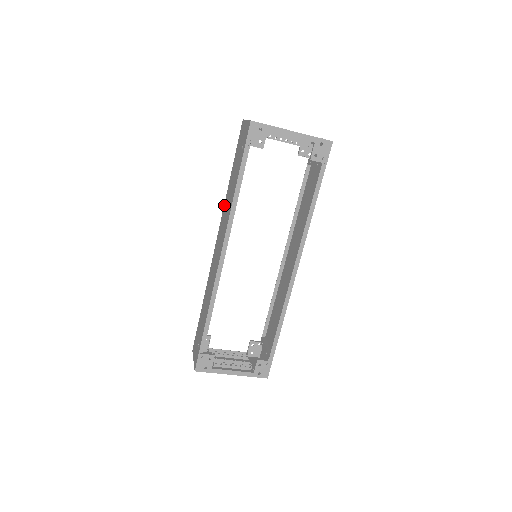
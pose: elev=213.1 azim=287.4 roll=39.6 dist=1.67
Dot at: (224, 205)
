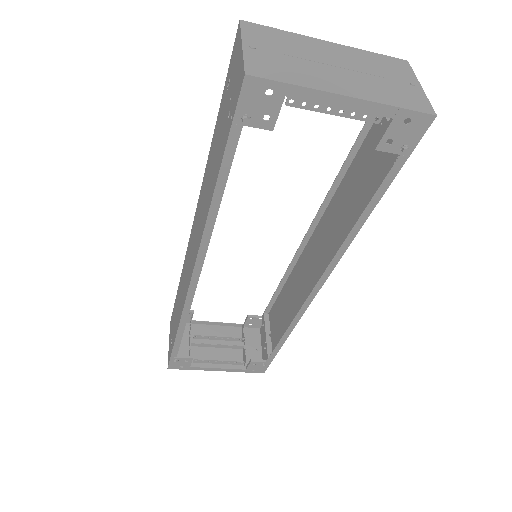
Dot at: occluded
